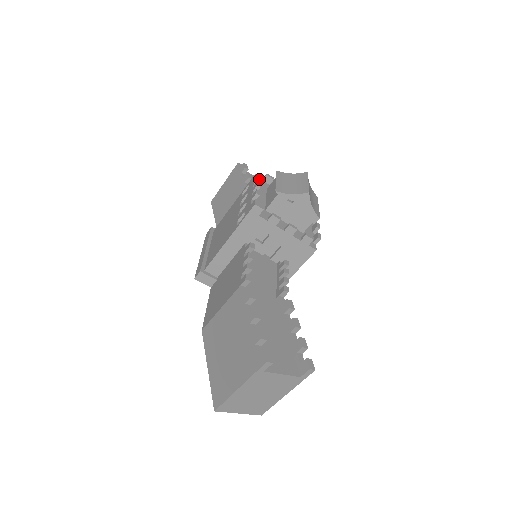
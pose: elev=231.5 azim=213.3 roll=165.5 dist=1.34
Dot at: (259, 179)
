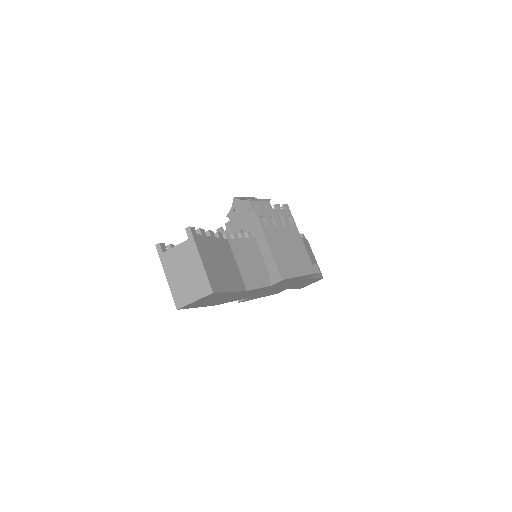
Dot at: occluded
